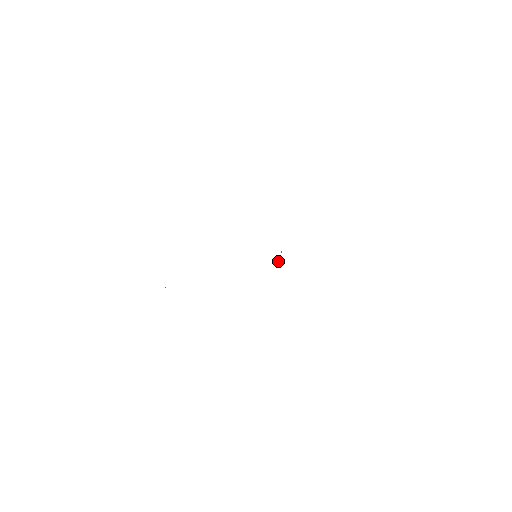
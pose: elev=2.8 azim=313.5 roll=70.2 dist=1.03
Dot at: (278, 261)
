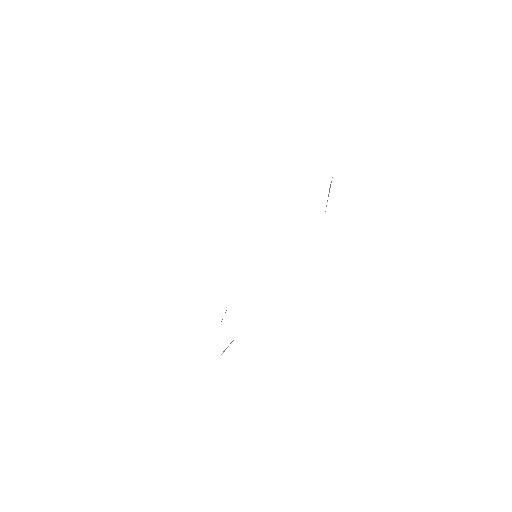
Dot at: occluded
